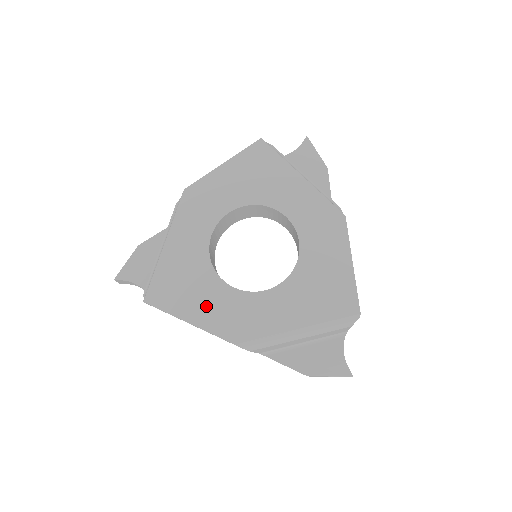
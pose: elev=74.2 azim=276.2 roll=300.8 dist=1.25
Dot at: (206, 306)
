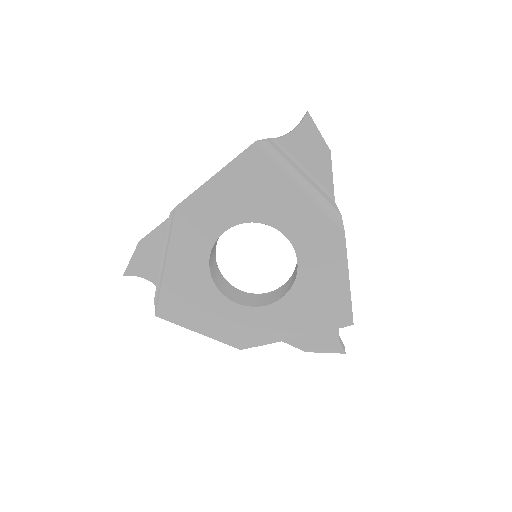
Dot at: (213, 319)
